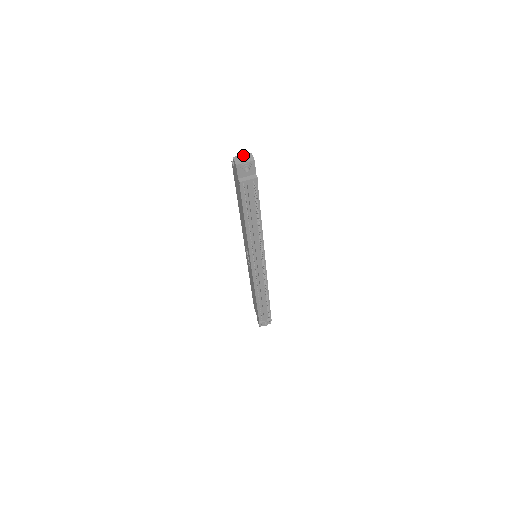
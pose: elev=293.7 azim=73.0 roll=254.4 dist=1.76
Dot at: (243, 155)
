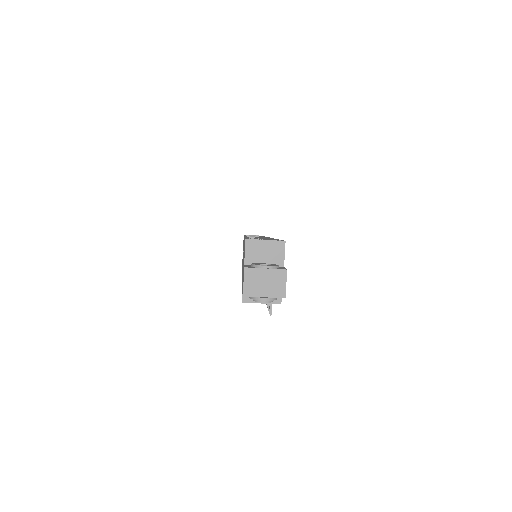
Dot at: (267, 271)
